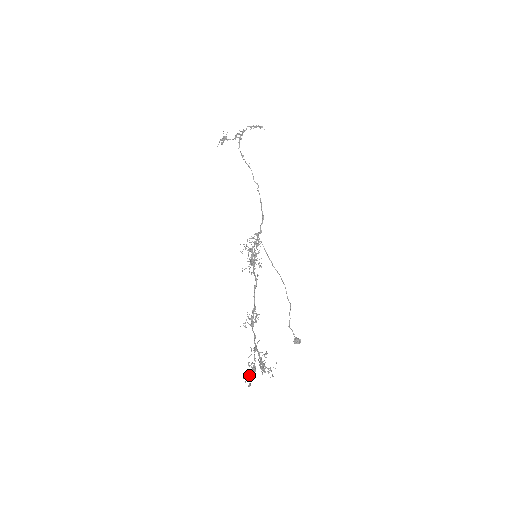
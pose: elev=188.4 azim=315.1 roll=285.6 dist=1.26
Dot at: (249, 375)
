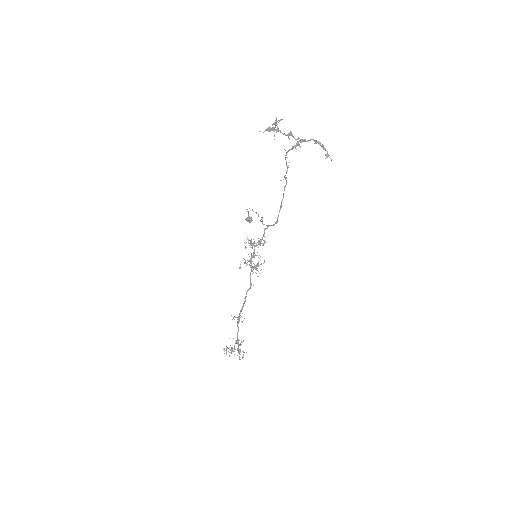
Dot at: occluded
